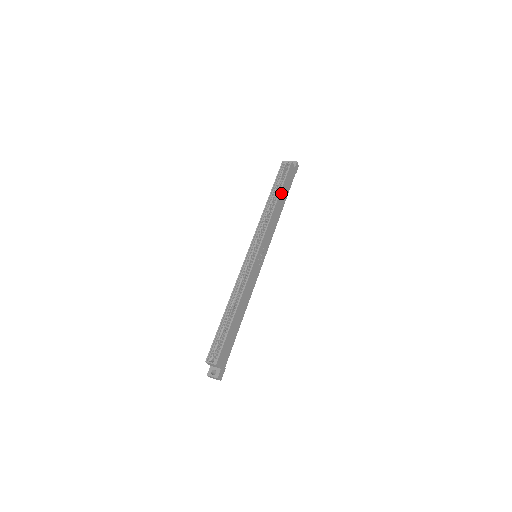
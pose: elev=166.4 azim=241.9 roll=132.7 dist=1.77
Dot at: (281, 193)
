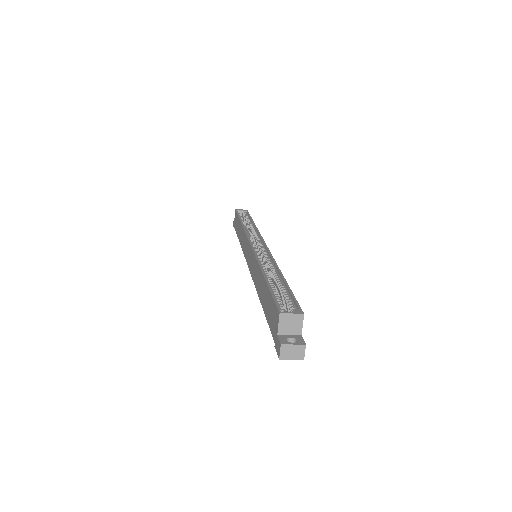
Dot at: occluded
